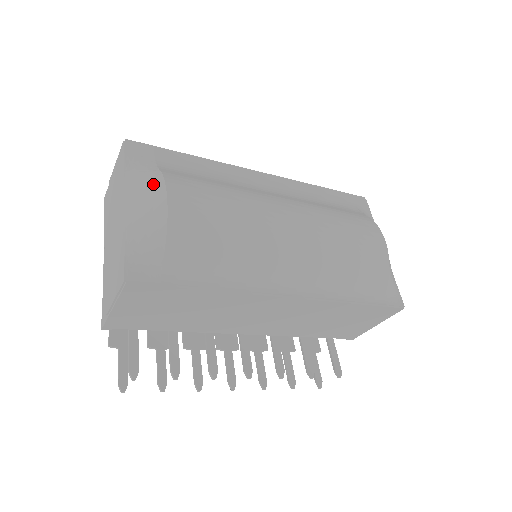
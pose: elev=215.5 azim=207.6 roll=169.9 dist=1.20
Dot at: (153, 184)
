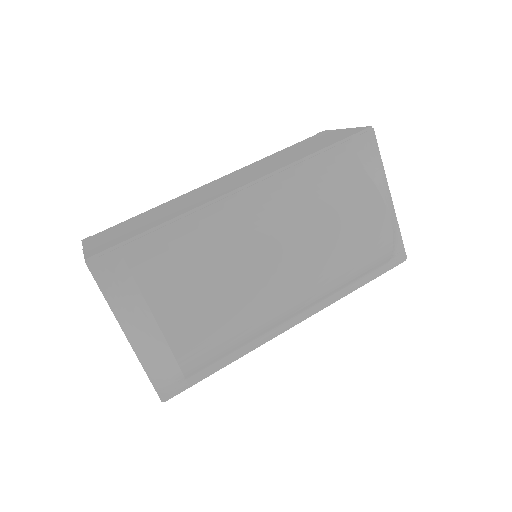
Dot at: (145, 322)
